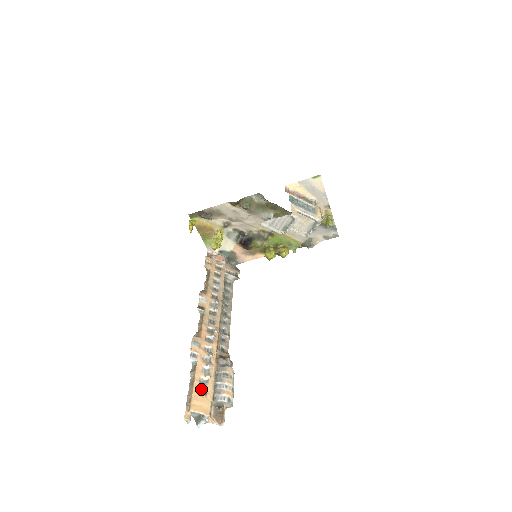
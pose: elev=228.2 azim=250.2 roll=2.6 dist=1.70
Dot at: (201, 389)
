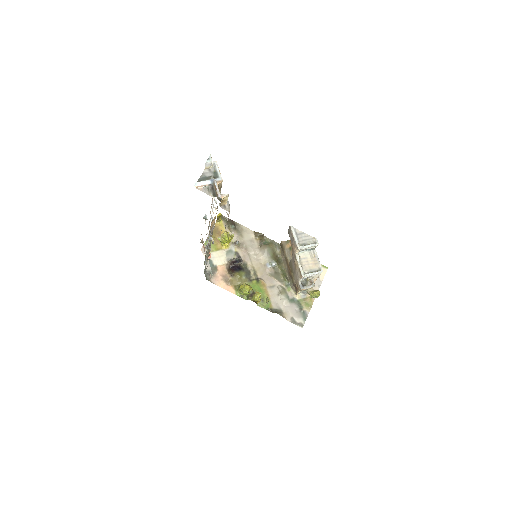
Dot at: occluded
